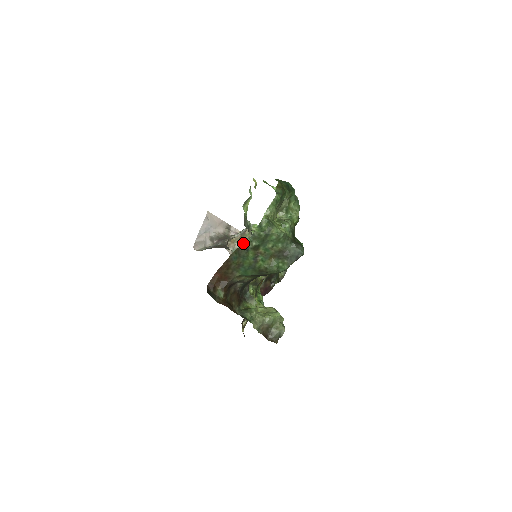
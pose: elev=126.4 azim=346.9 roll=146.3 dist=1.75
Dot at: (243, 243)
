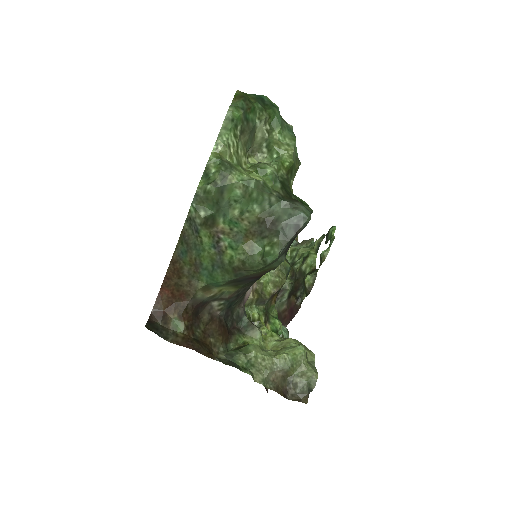
Dot at: (186, 218)
